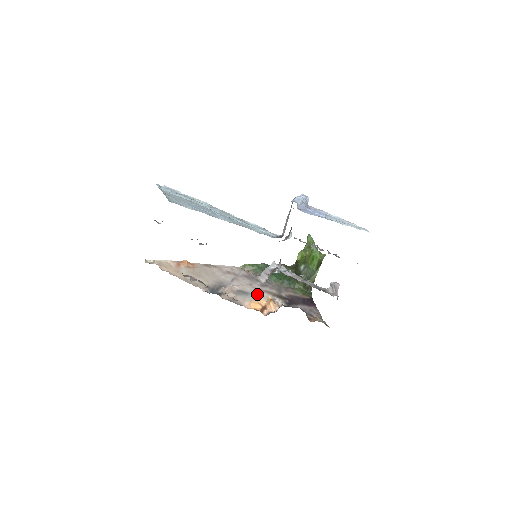
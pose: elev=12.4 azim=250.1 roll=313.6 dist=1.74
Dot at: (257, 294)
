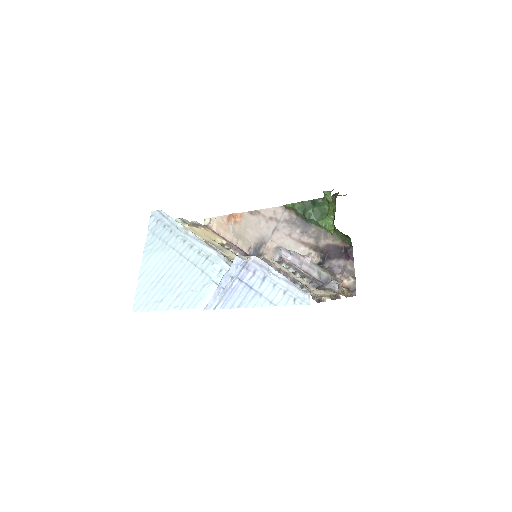
Dot at: (293, 250)
